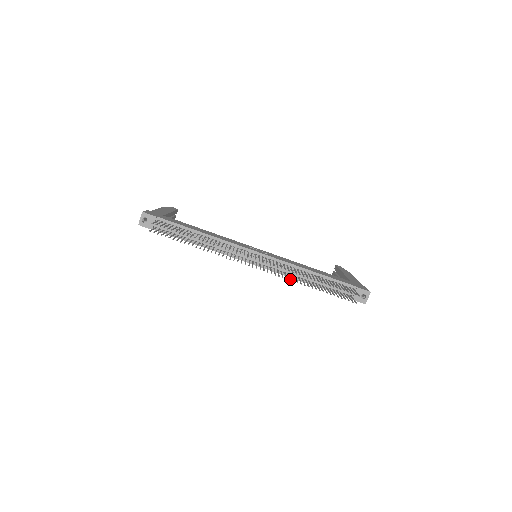
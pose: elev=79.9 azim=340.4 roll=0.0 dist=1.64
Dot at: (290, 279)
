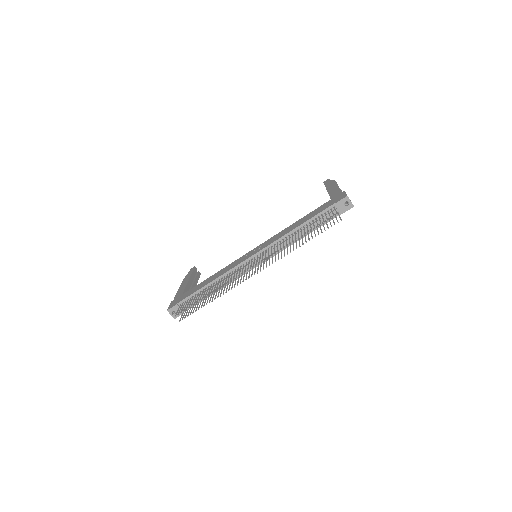
Dot at: (284, 255)
